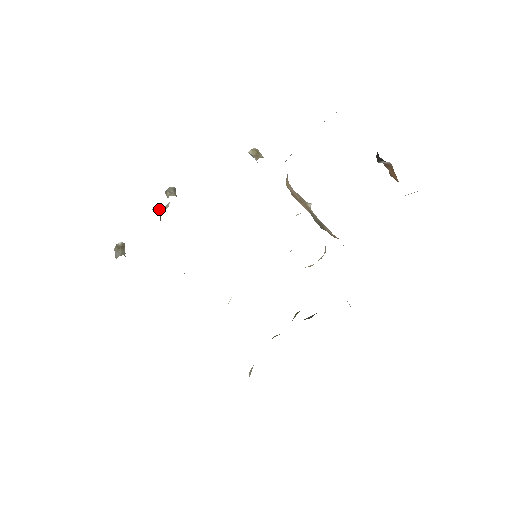
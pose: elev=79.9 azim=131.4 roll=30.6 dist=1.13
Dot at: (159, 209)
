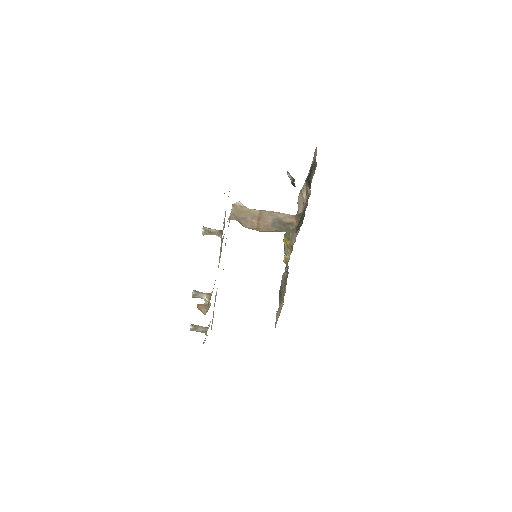
Dot at: (205, 305)
